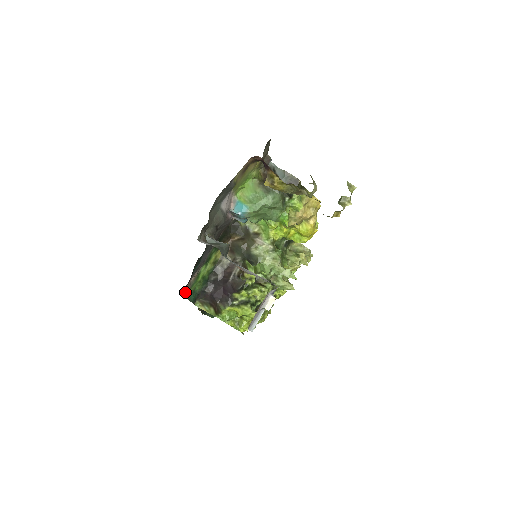
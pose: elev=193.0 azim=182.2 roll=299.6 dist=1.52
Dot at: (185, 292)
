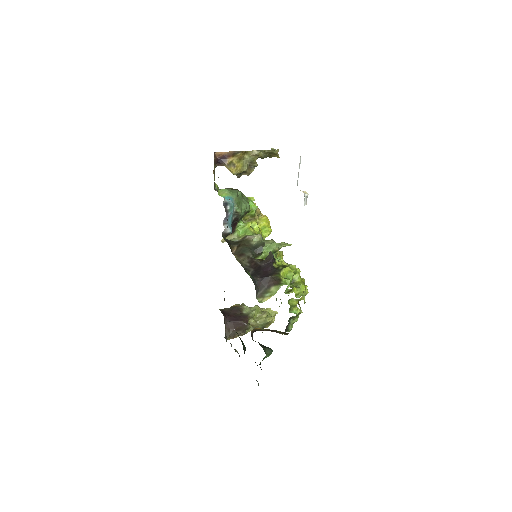
Dot at: occluded
